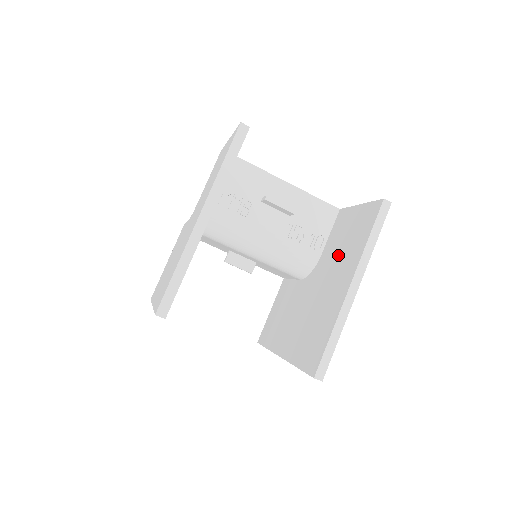
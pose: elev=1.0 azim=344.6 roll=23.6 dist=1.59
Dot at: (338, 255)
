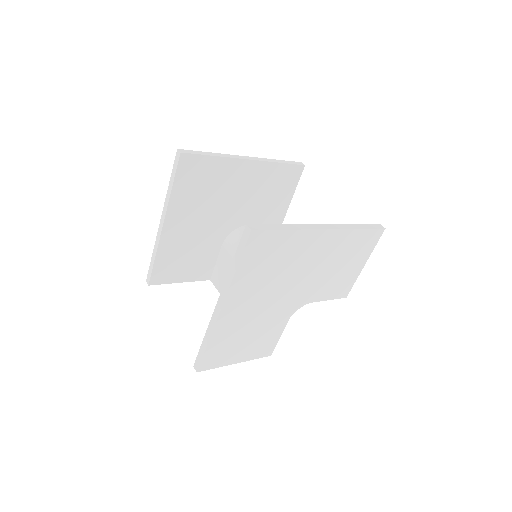
Dot at: occluded
